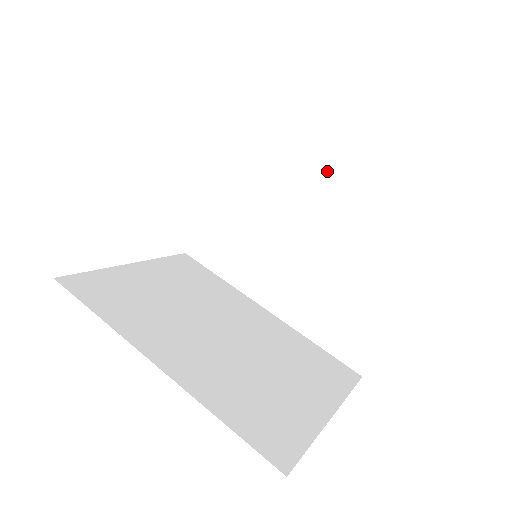
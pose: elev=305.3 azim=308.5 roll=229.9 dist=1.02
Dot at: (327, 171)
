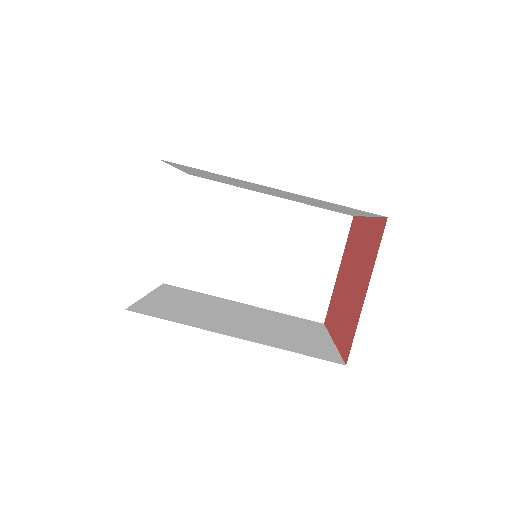
Dot at: (266, 195)
